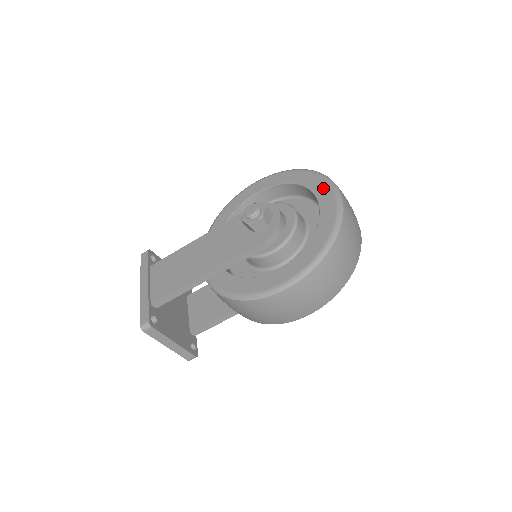
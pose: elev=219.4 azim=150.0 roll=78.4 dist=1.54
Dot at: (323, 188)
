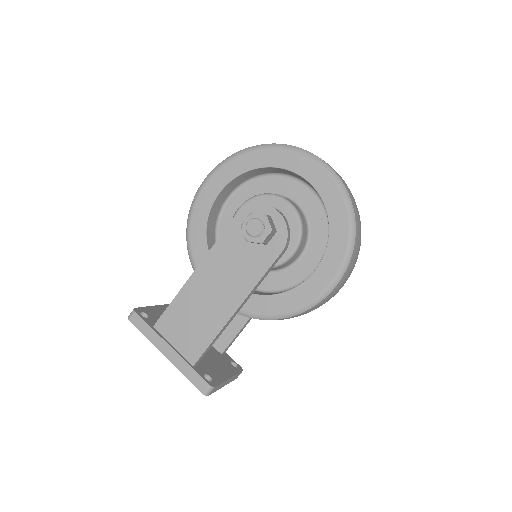
Dot at: (303, 164)
